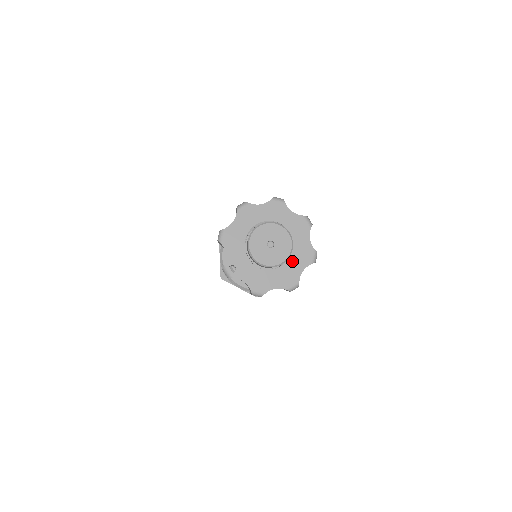
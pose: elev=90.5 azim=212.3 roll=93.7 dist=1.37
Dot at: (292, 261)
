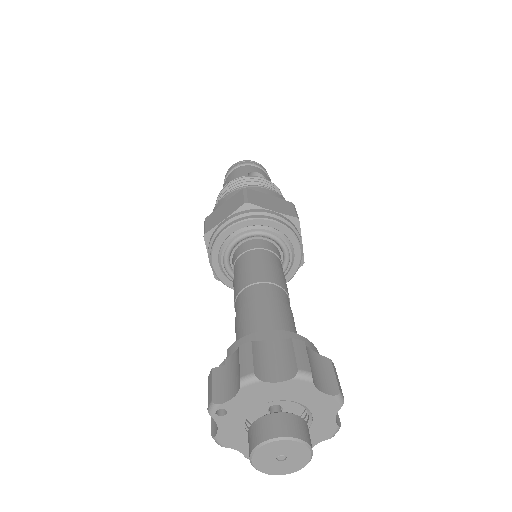
Dot at: occluded
